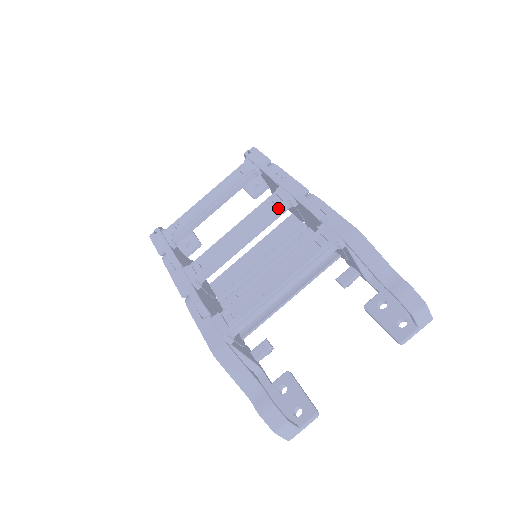
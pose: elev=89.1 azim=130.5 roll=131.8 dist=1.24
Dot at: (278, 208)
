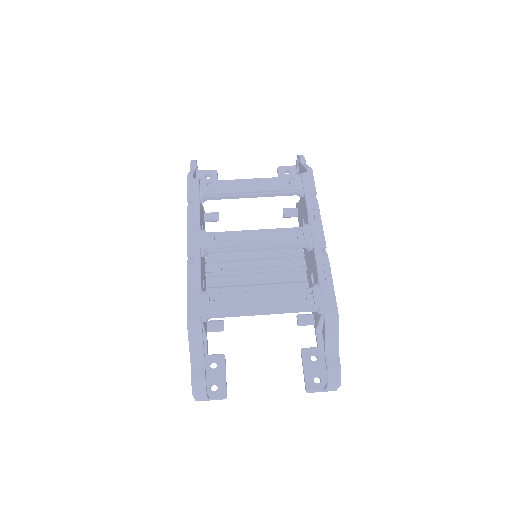
Dot at: (297, 243)
